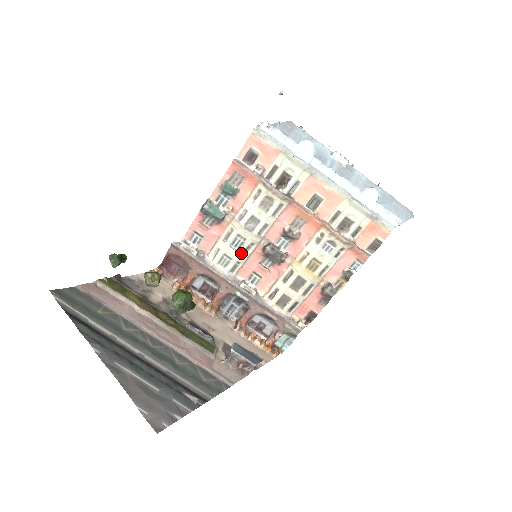
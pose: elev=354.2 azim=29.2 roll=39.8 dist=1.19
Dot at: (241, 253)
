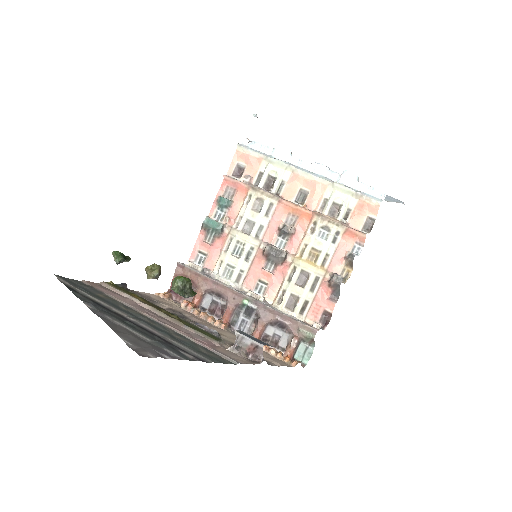
Dot at: (243, 259)
